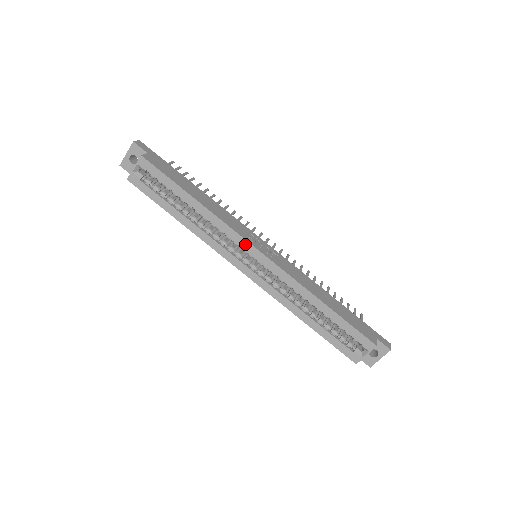
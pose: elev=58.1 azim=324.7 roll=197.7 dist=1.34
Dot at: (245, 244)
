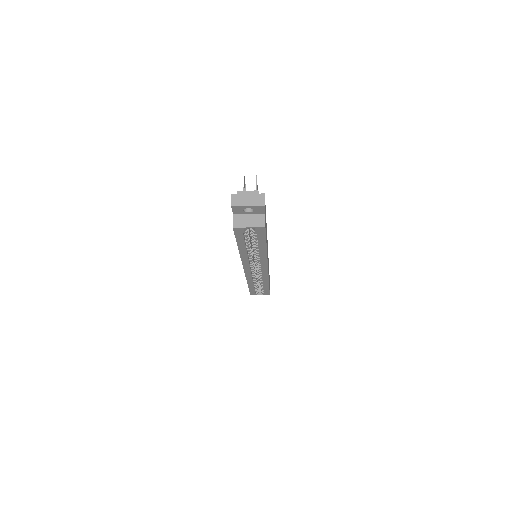
Dot at: (265, 266)
